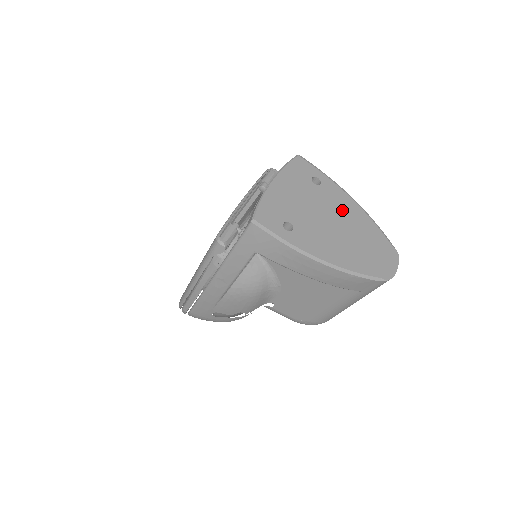
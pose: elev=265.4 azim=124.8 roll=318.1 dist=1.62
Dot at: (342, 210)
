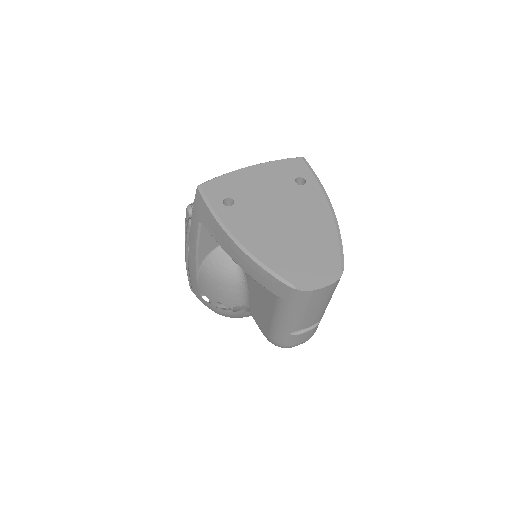
Dot at: (306, 213)
